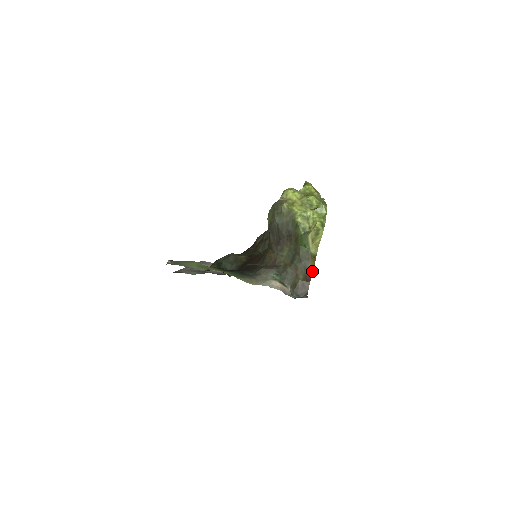
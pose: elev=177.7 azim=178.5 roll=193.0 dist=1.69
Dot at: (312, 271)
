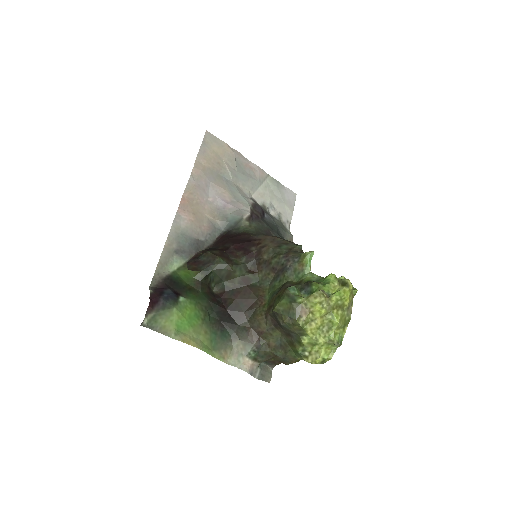
Dot at: occluded
